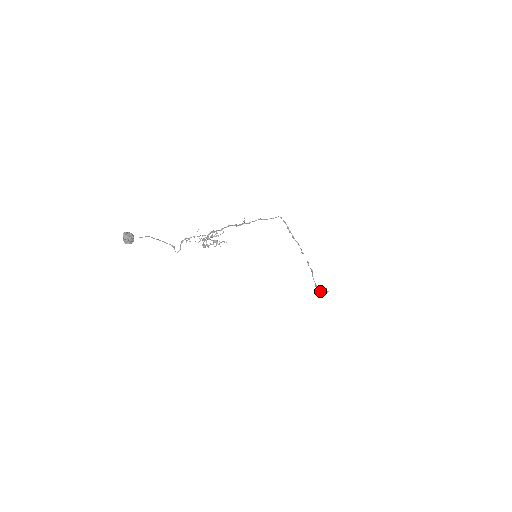
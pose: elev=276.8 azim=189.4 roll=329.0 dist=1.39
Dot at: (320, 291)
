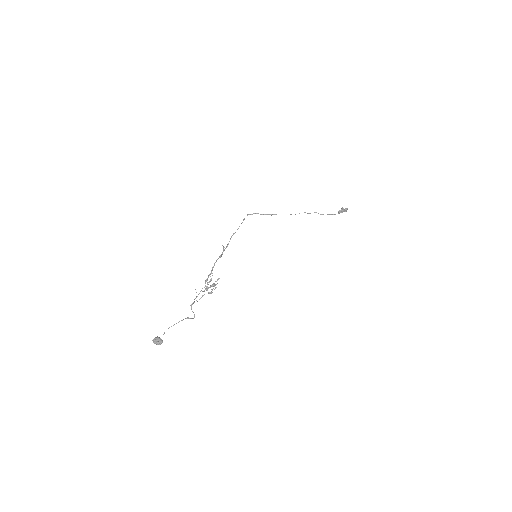
Dot at: occluded
